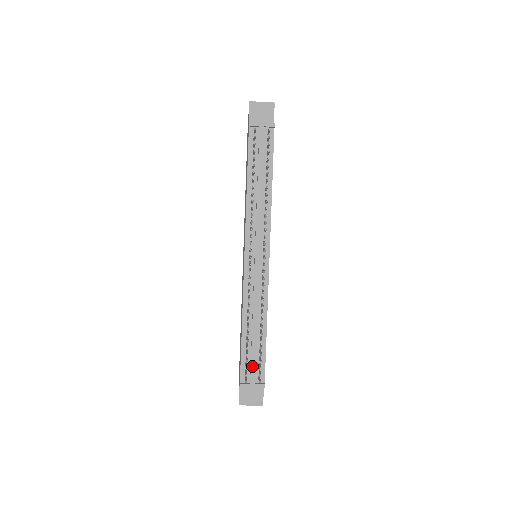
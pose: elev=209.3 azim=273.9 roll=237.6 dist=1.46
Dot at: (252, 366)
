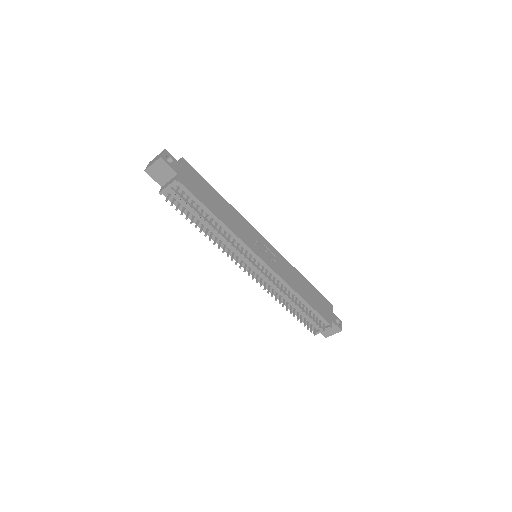
Dot at: (312, 322)
